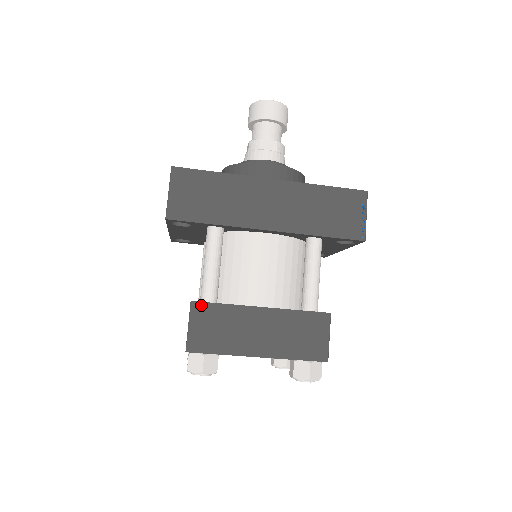
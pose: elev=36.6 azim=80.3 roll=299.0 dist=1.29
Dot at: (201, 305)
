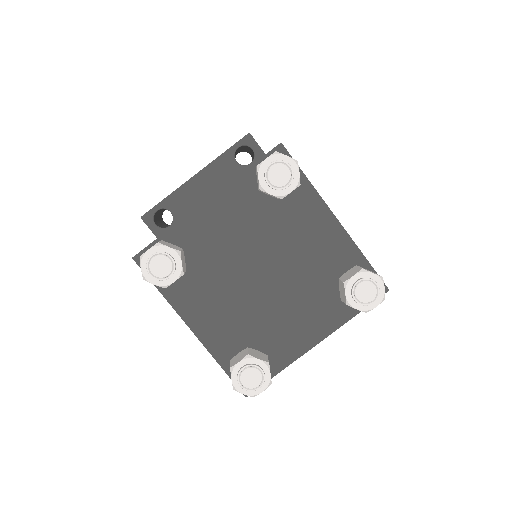
Dot at: occluded
